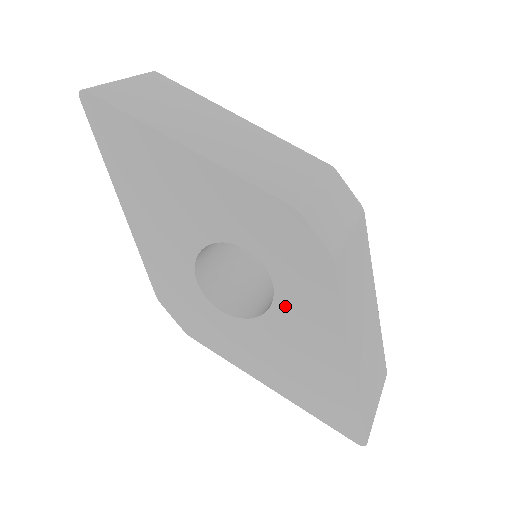
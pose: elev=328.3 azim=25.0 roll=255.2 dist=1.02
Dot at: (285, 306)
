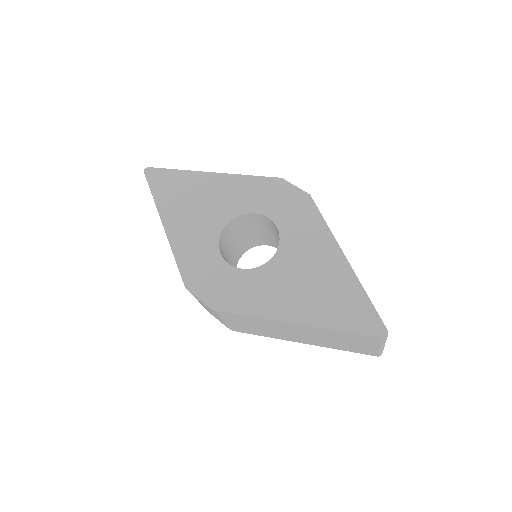
Dot at: (289, 240)
